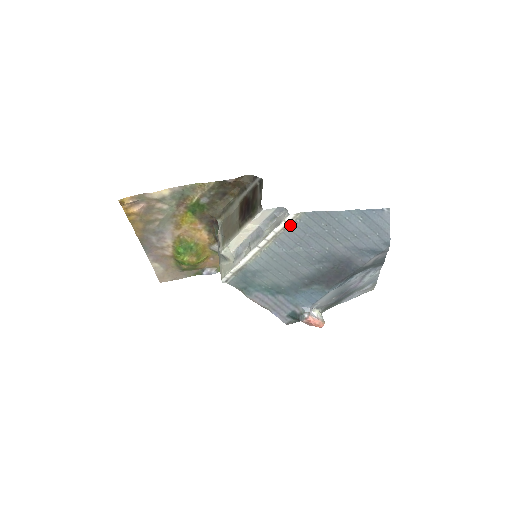
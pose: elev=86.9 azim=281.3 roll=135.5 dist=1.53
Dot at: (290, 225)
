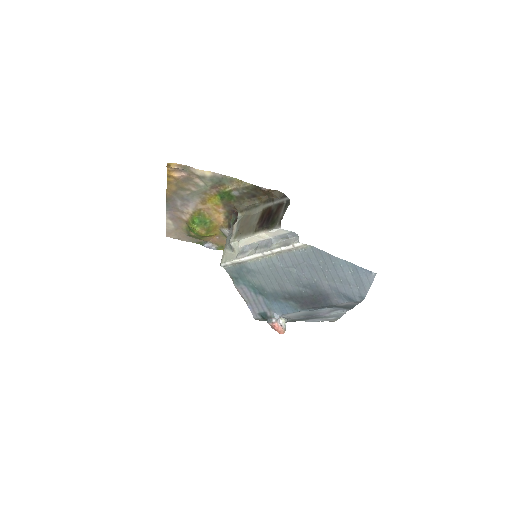
Dot at: (295, 250)
